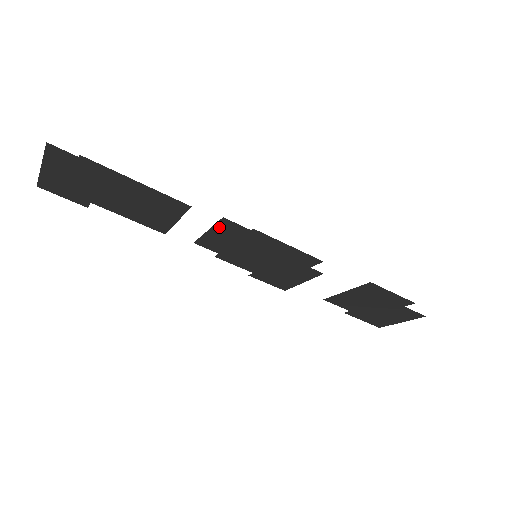
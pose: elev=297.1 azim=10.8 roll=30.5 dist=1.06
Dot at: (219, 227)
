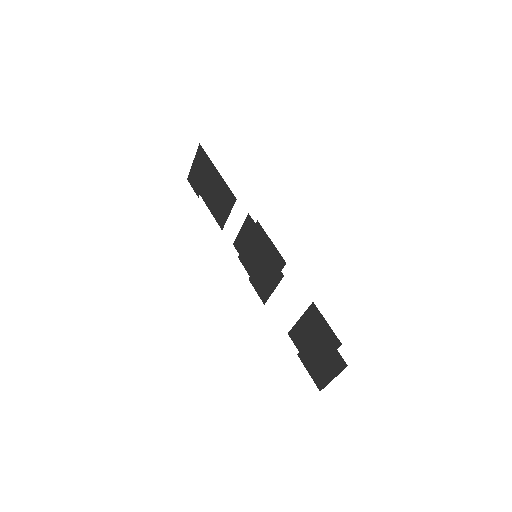
Dot at: (246, 225)
